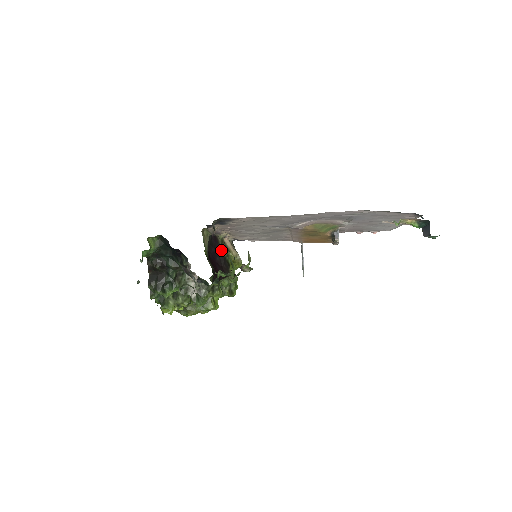
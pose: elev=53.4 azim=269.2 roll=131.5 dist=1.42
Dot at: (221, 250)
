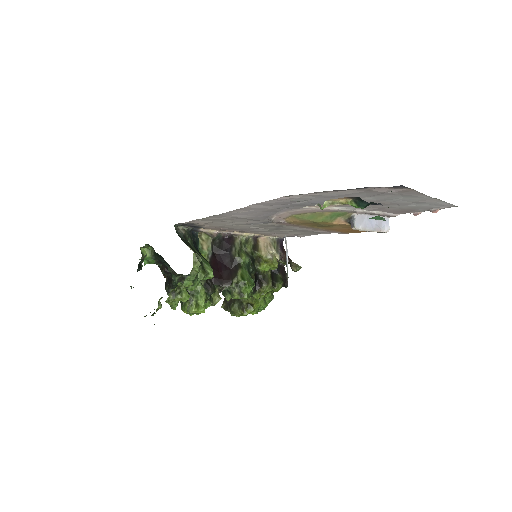
Dot at: (233, 252)
